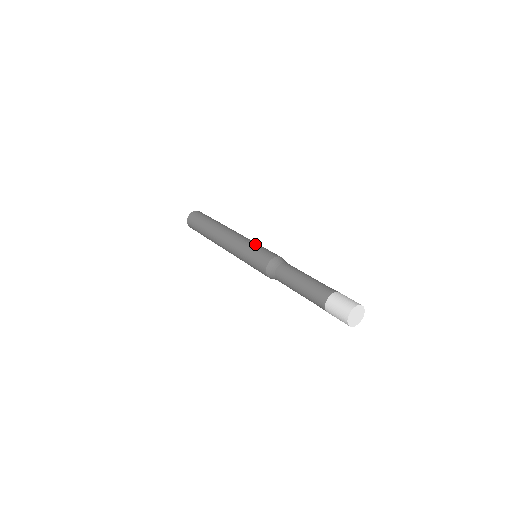
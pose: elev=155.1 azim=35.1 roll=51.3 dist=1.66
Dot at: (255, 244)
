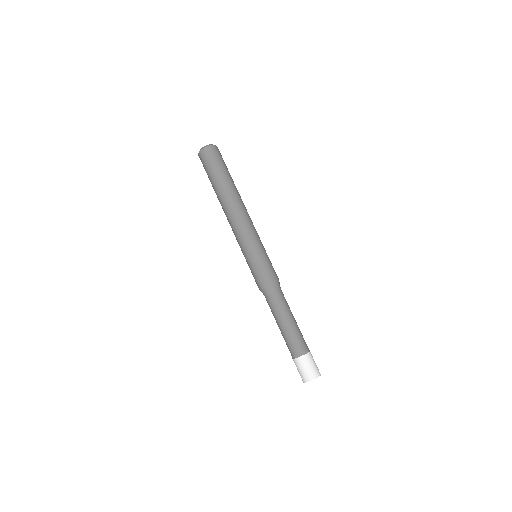
Dot at: (247, 255)
